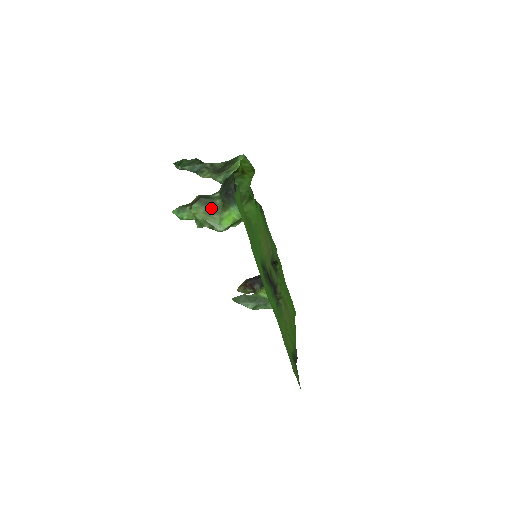
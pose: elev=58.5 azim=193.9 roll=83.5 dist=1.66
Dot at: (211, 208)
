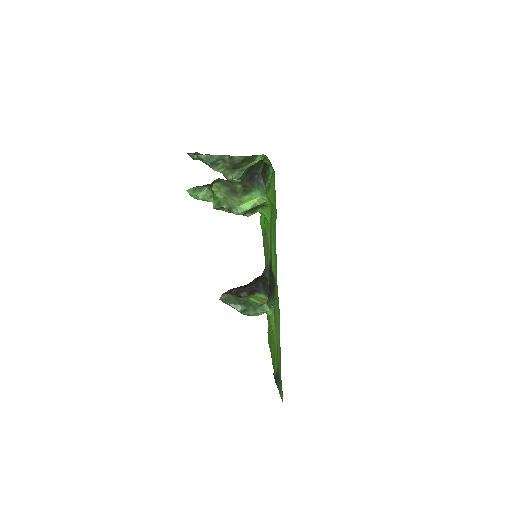
Dot at: (232, 190)
